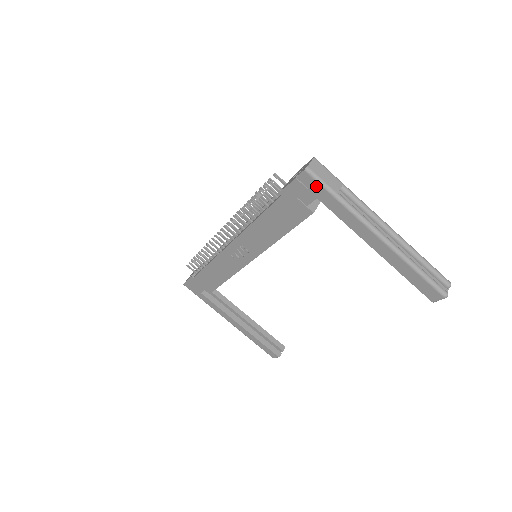
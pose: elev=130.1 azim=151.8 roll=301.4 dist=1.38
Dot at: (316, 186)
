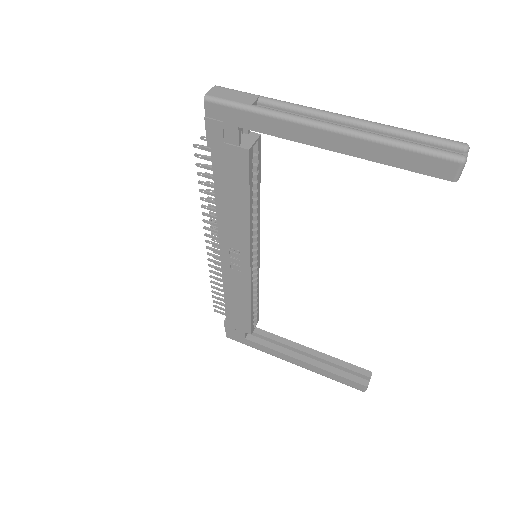
Dot at: (226, 112)
